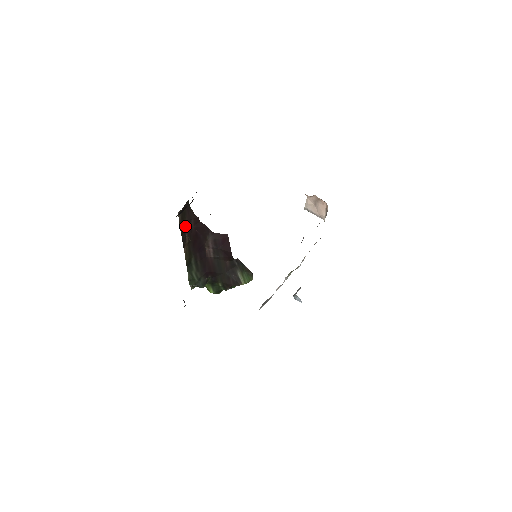
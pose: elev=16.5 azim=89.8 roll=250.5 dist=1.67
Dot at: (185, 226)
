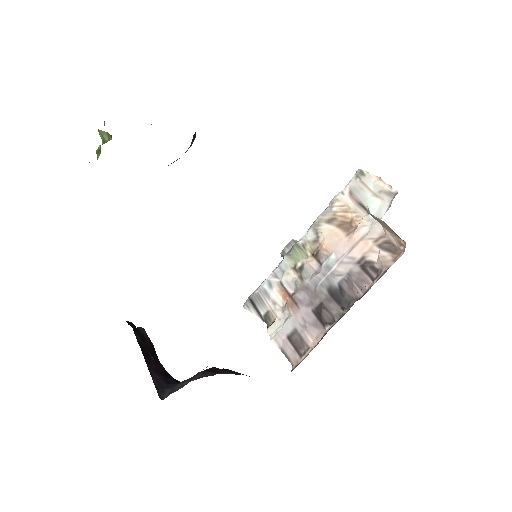
Dot at: occluded
